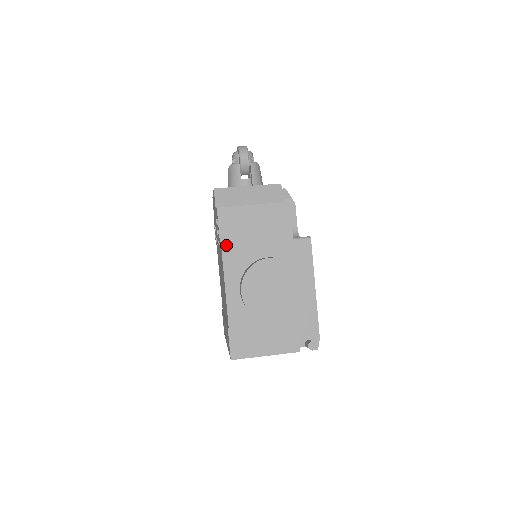
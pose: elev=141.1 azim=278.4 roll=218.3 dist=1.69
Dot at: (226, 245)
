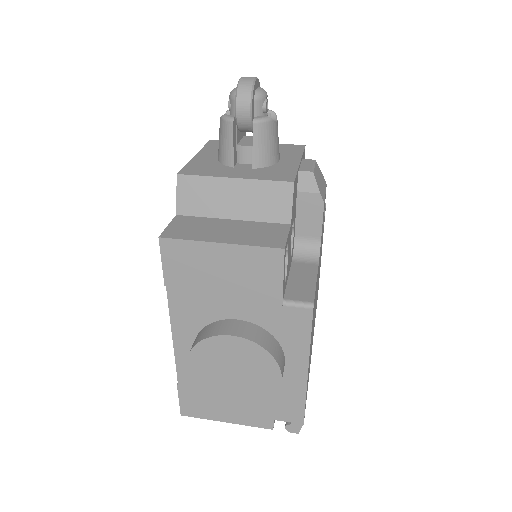
Dot at: (174, 291)
